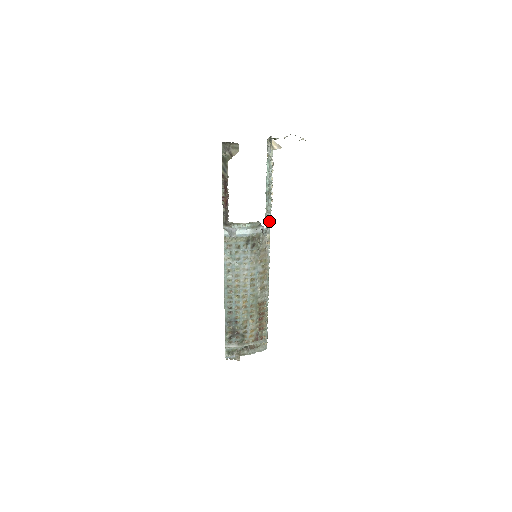
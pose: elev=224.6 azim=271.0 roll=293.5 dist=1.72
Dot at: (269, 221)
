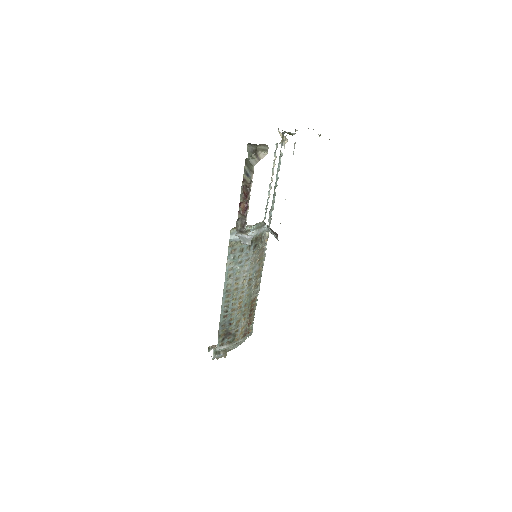
Dot at: (270, 219)
